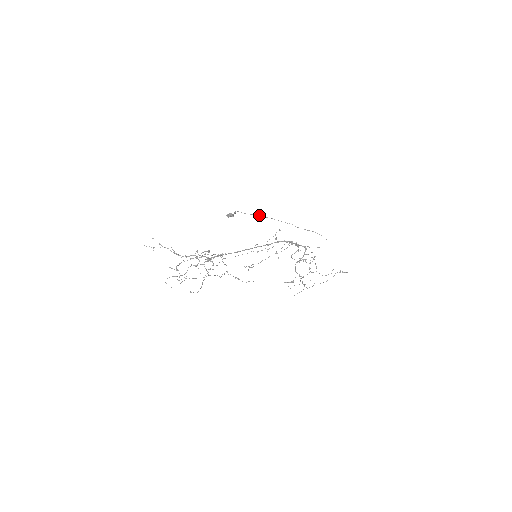
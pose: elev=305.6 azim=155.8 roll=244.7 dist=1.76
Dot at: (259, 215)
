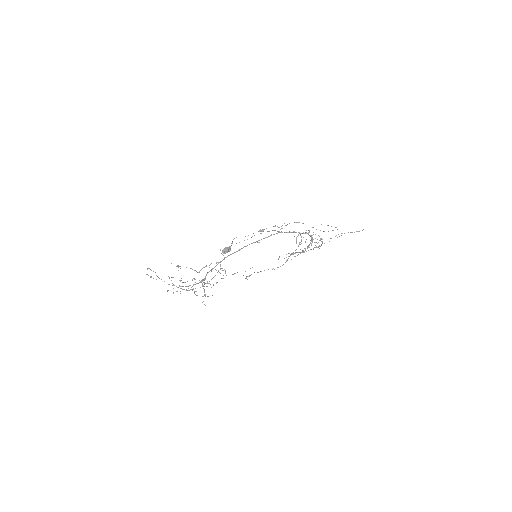
Dot at: (261, 231)
